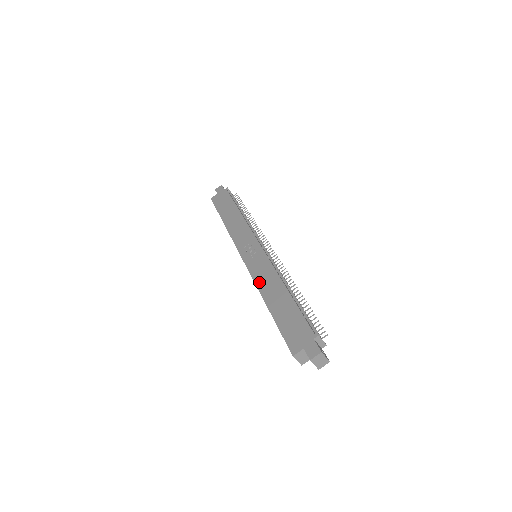
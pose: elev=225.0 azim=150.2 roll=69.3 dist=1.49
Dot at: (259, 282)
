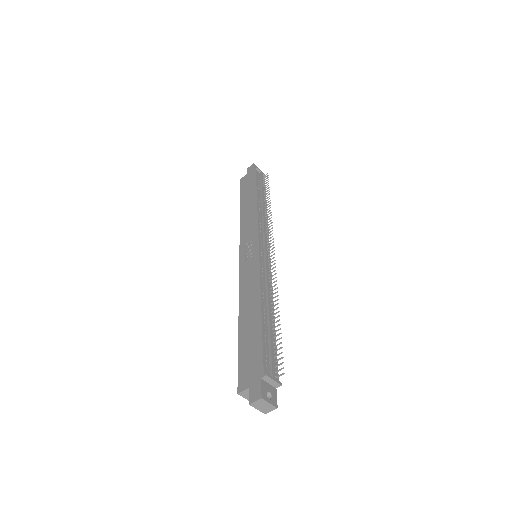
Dot at: (242, 291)
